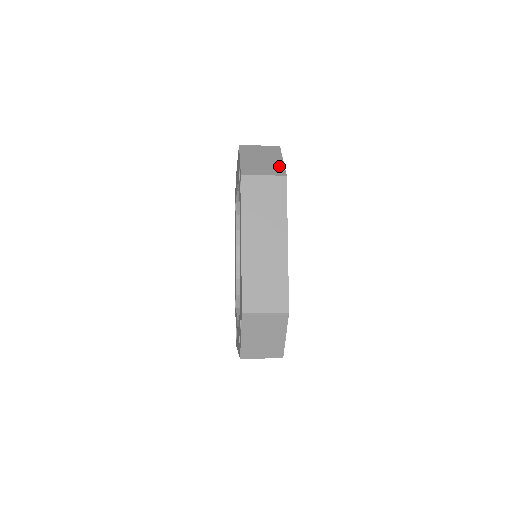
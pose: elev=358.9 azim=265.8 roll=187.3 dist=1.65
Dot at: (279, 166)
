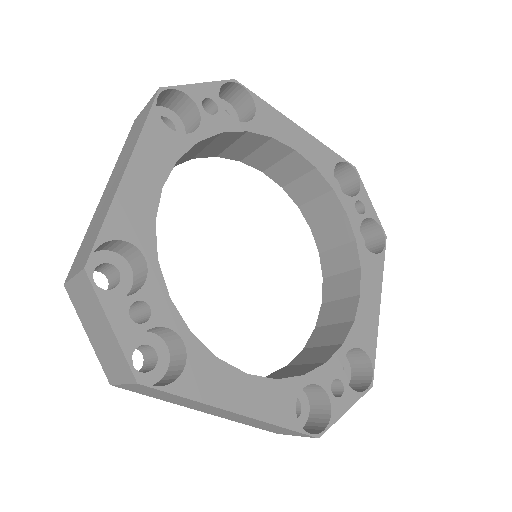
Dot at: occluded
